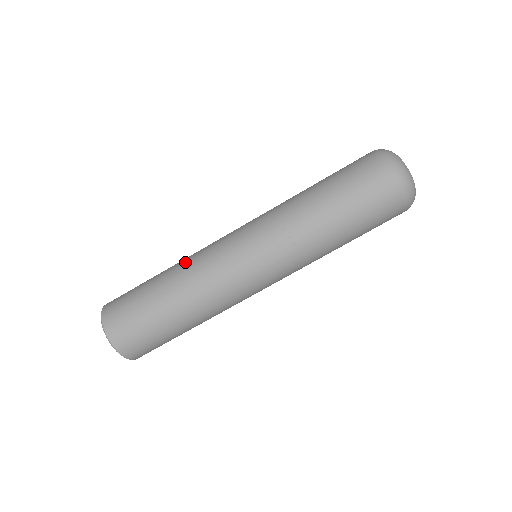
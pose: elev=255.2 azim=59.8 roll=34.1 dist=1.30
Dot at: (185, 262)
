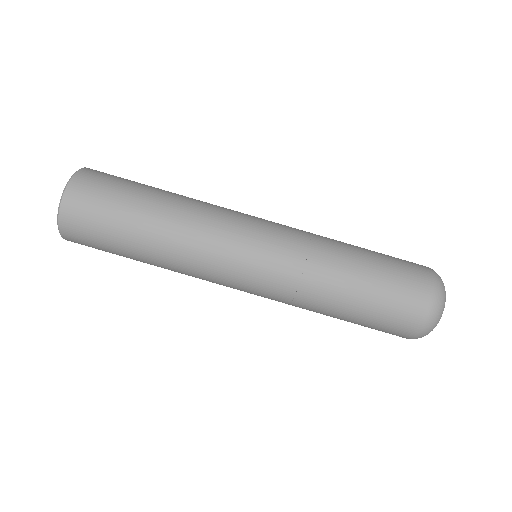
Dot at: (194, 204)
